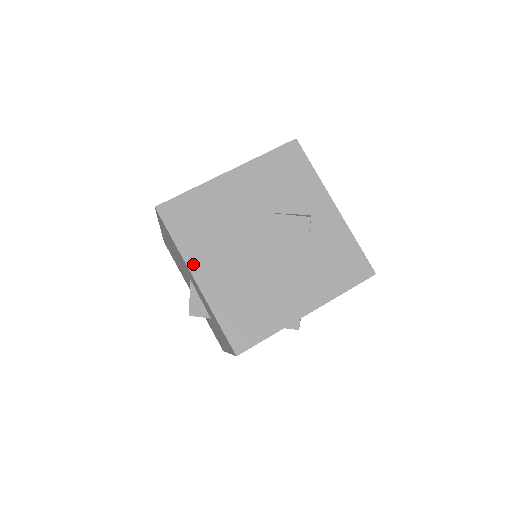
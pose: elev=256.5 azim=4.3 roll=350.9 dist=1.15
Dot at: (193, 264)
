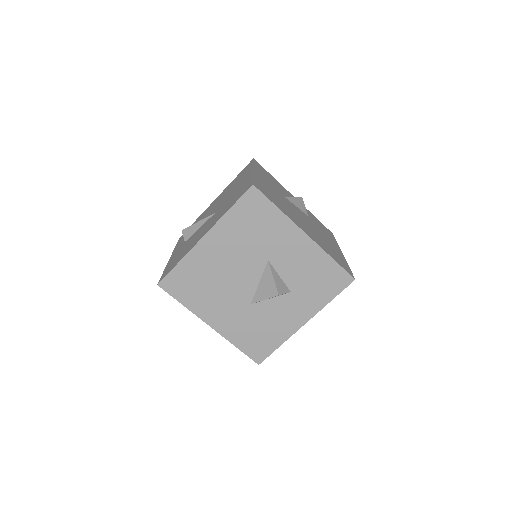
Dot at: (297, 224)
